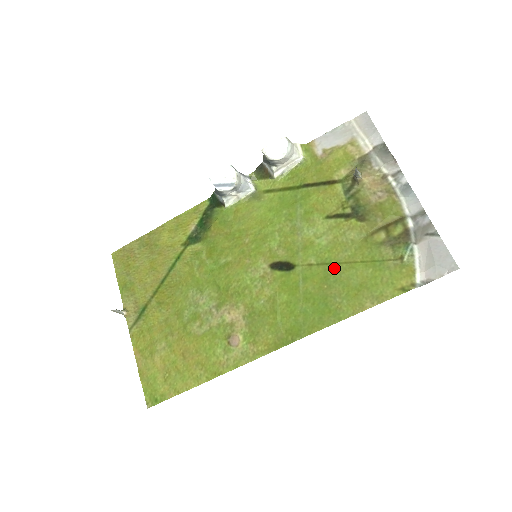
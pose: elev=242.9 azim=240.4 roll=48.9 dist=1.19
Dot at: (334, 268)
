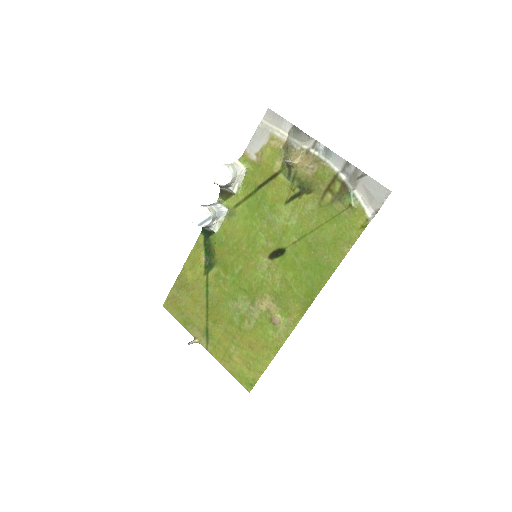
Dot at: (311, 237)
